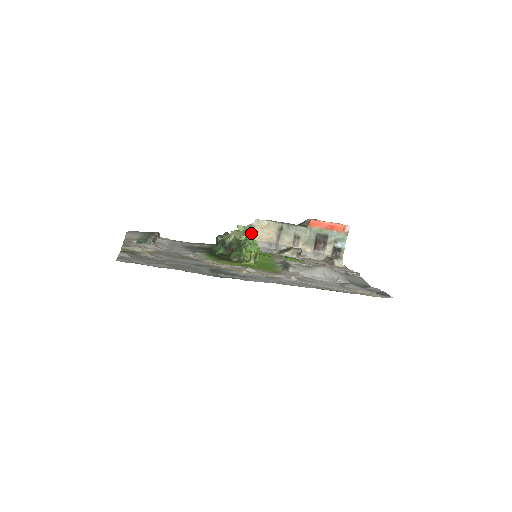
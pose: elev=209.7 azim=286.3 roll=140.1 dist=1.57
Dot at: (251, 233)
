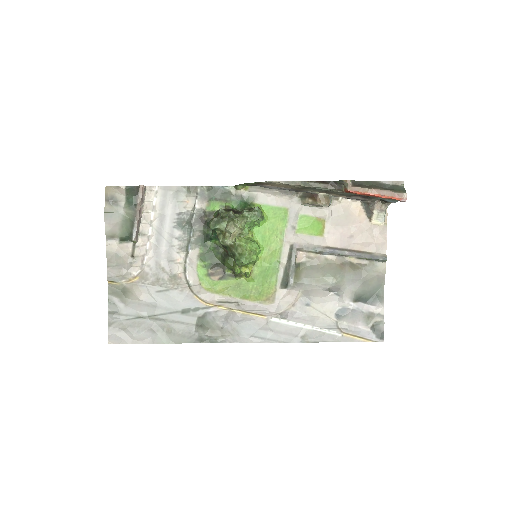
Dot at: (262, 183)
